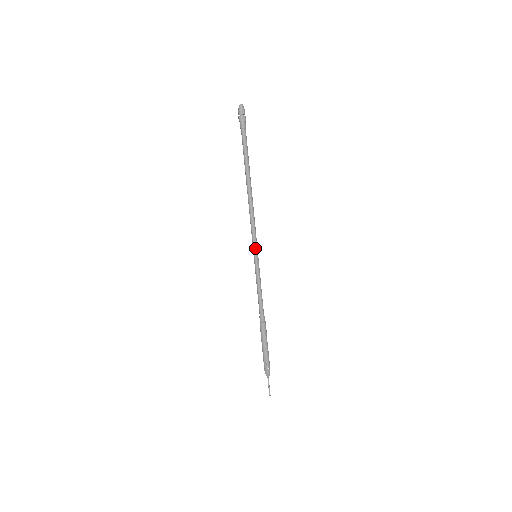
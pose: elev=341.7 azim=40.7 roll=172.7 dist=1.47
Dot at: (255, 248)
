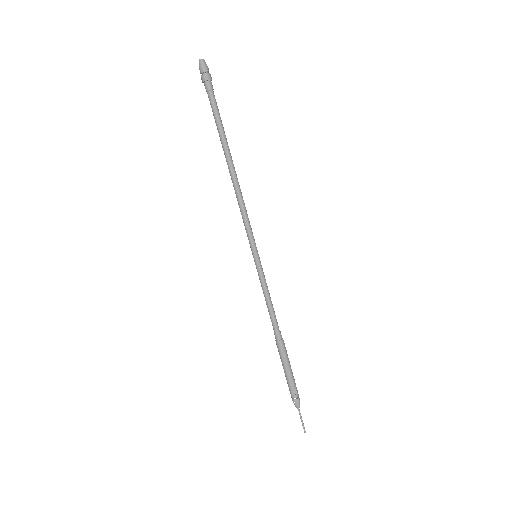
Dot at: (255, 245)
